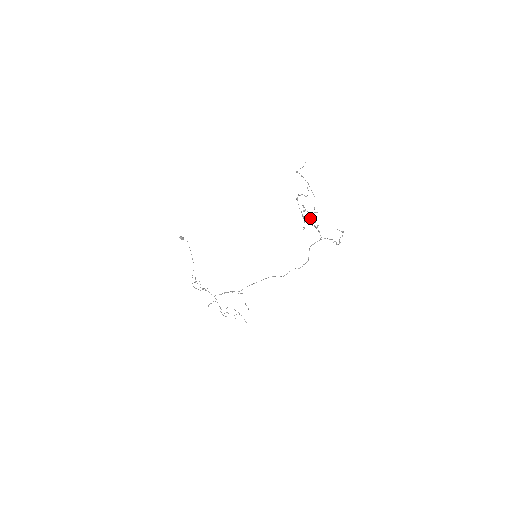
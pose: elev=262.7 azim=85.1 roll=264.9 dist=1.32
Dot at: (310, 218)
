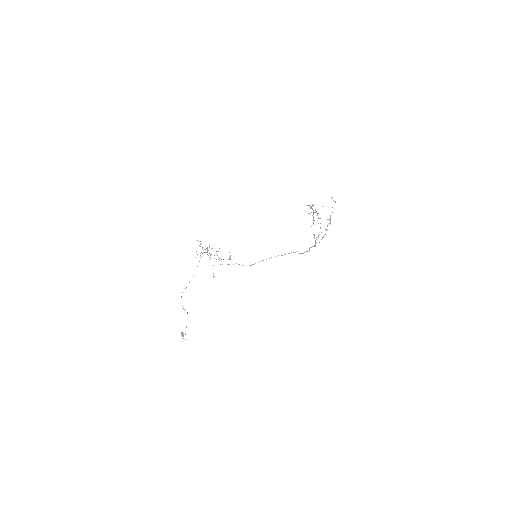
Dot at: occluded
